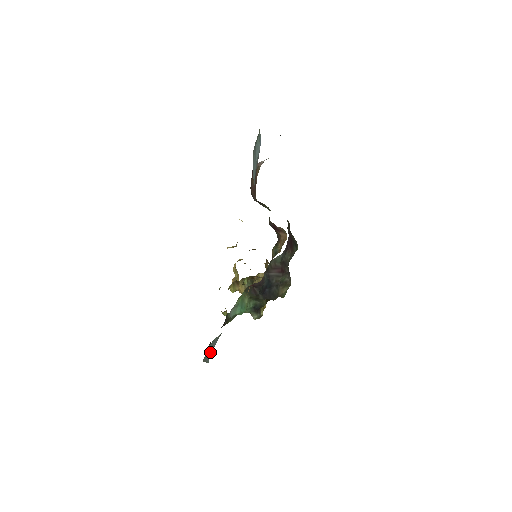
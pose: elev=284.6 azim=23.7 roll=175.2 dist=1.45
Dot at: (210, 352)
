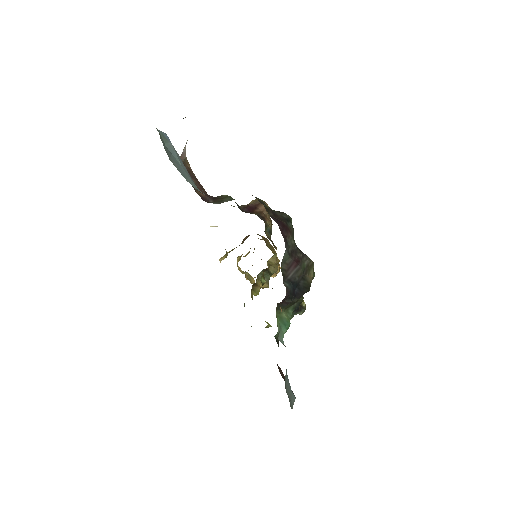
Dot at: (289, 388)
